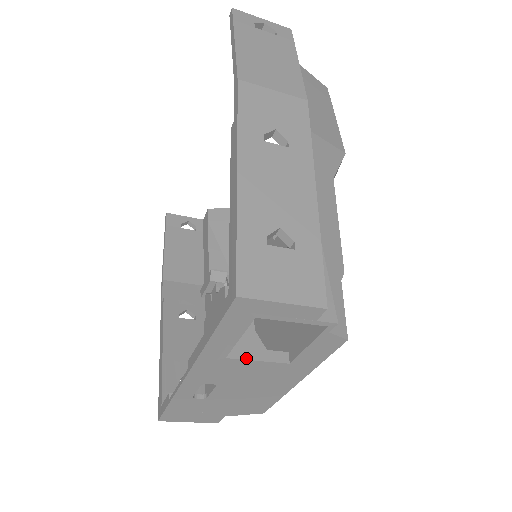
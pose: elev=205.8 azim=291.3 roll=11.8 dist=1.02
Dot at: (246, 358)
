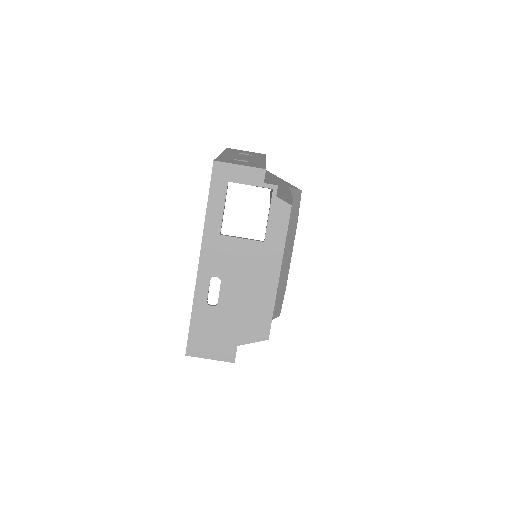
Dot at: (234, 237)
